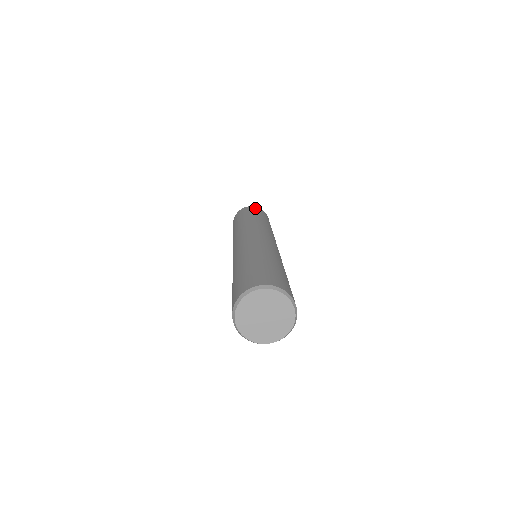
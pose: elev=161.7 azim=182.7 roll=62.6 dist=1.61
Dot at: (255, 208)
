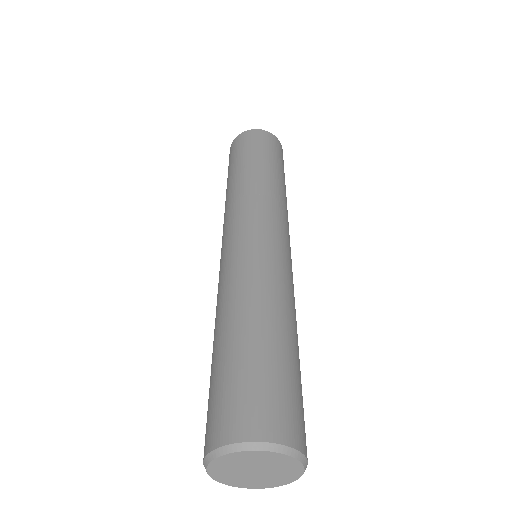
Dot at: (251, 136)
